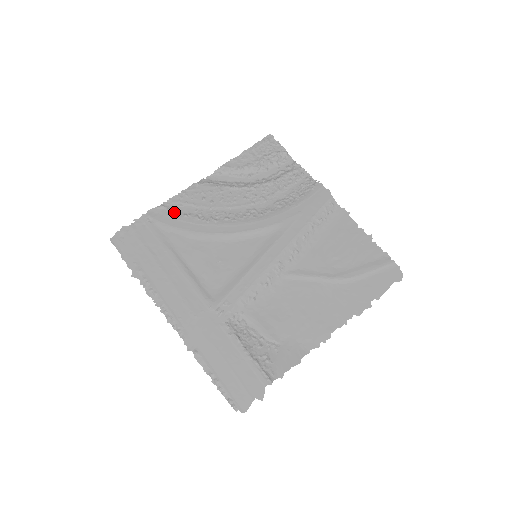
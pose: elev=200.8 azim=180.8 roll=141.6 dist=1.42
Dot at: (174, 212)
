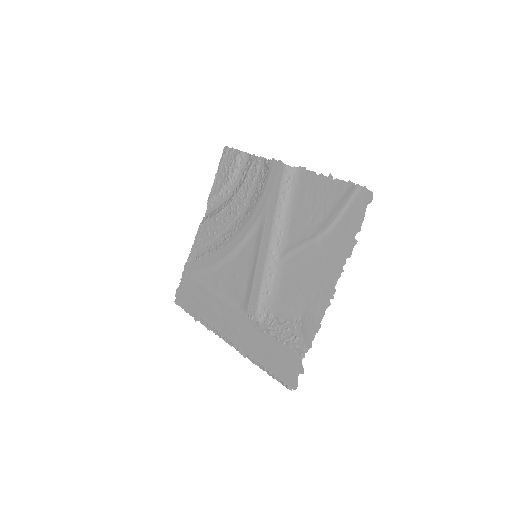
Dot at: (197, 258)
